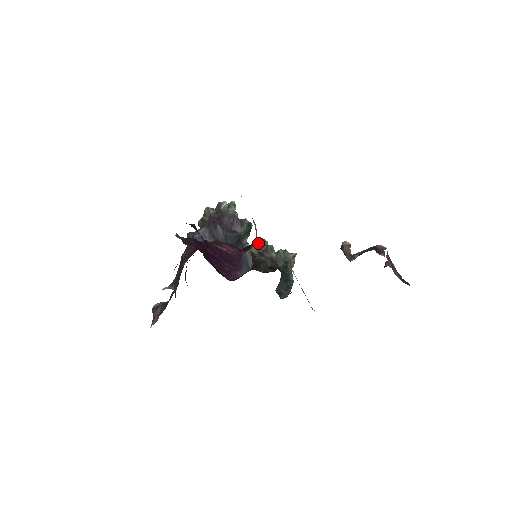
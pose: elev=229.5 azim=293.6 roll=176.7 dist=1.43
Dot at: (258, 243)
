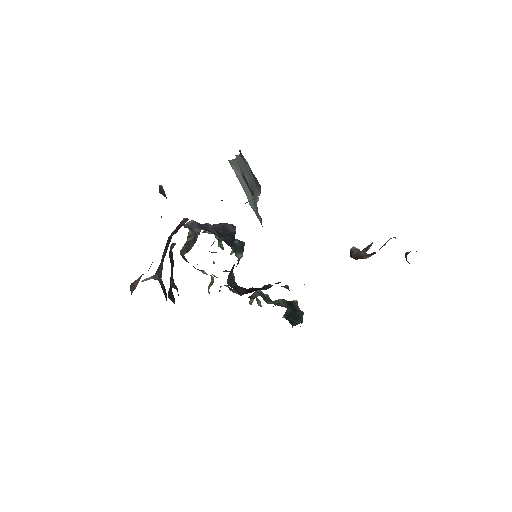
Dot at: (250, 302)
